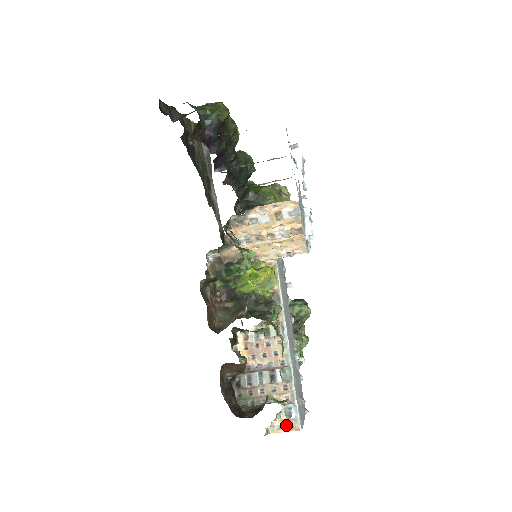
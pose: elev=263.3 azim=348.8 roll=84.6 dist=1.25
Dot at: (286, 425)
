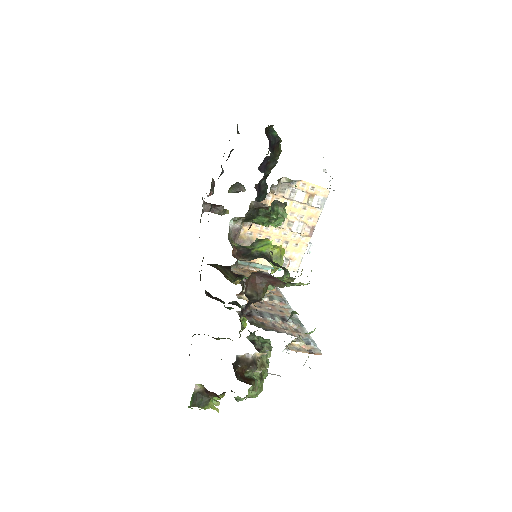
Dot at: (305, 349)
